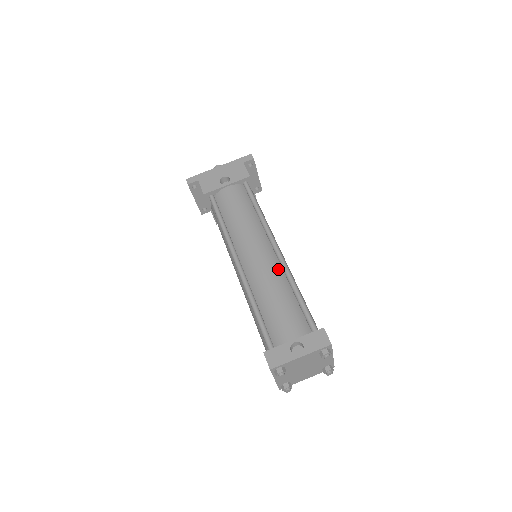
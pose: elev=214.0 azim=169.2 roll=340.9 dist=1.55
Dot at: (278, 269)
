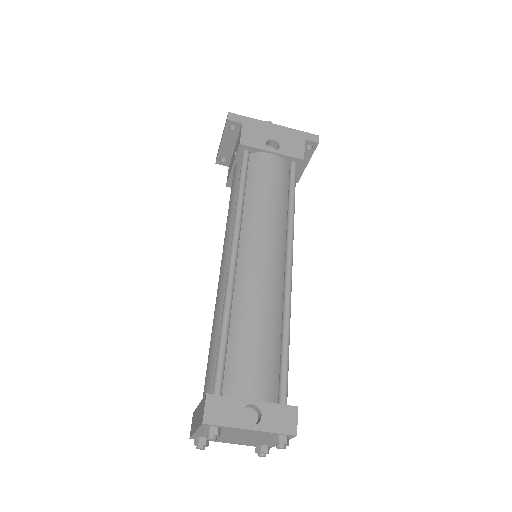
Dot at: (279, 293)
